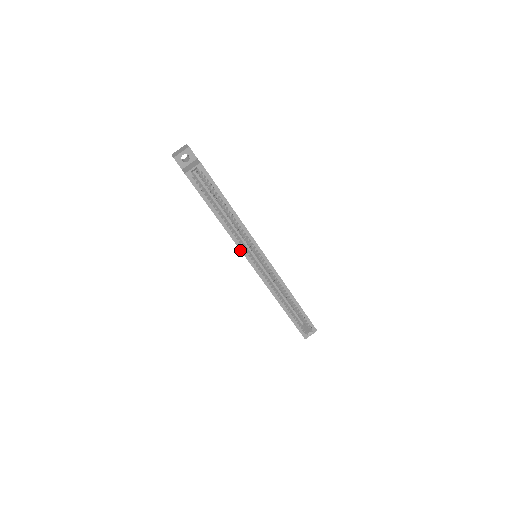
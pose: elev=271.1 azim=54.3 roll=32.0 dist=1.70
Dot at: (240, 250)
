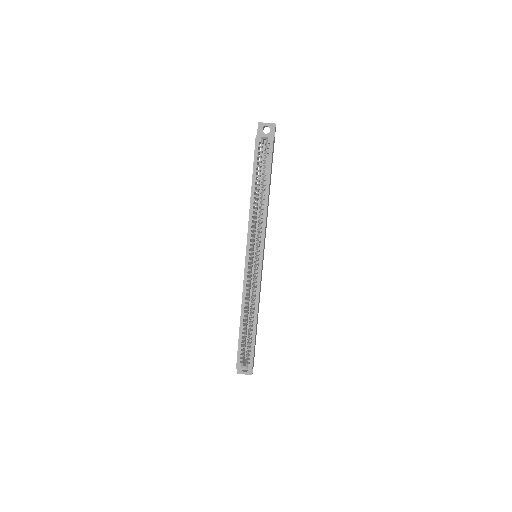
Dot at: (247, 233)
